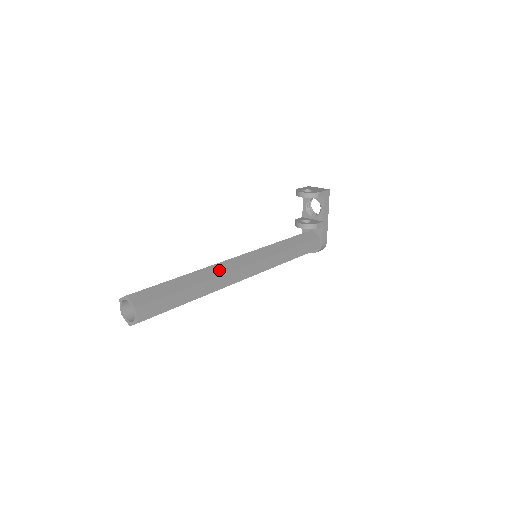
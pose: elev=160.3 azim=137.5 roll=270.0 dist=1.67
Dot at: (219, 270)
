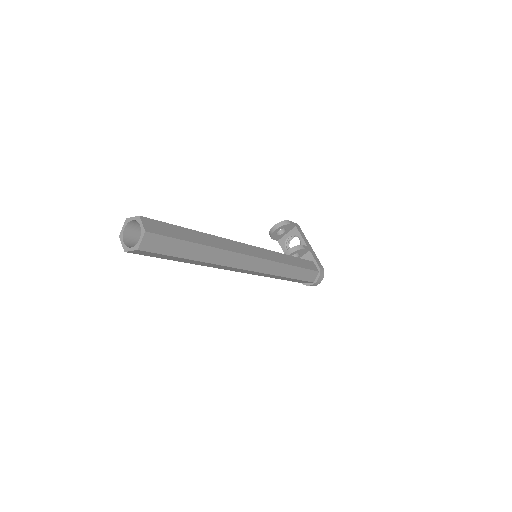
Dot at: occluded
